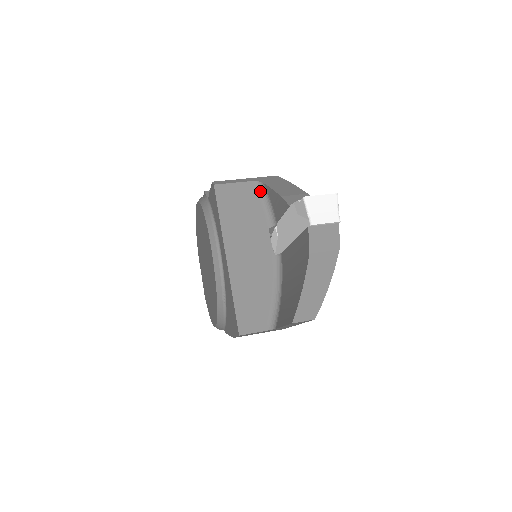
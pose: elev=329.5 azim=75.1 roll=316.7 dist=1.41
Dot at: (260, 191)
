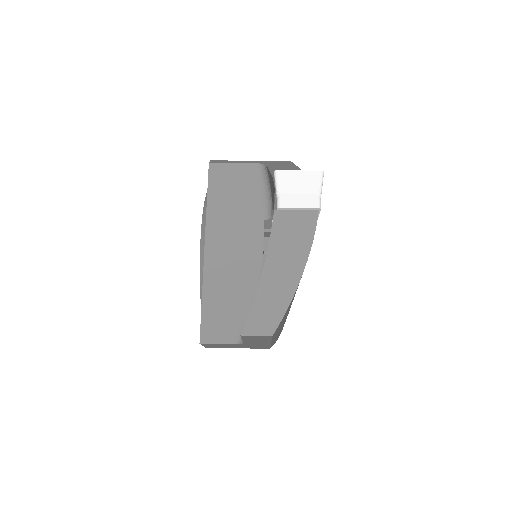
Dot at: (262, 176)
